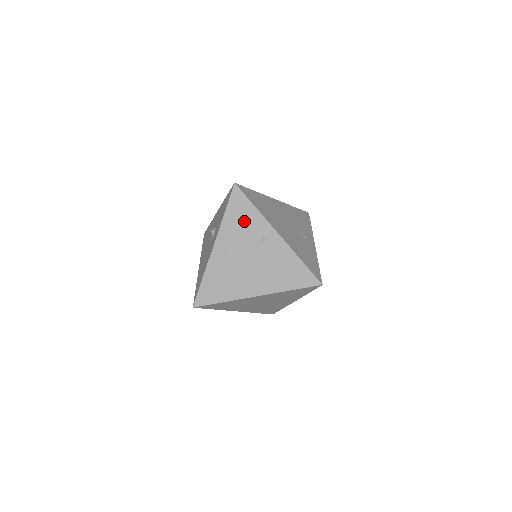
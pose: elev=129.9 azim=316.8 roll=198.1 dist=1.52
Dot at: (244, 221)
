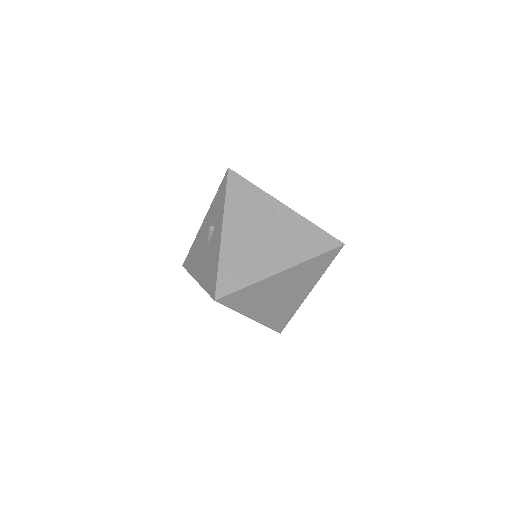
Dot at: (248, 200)
